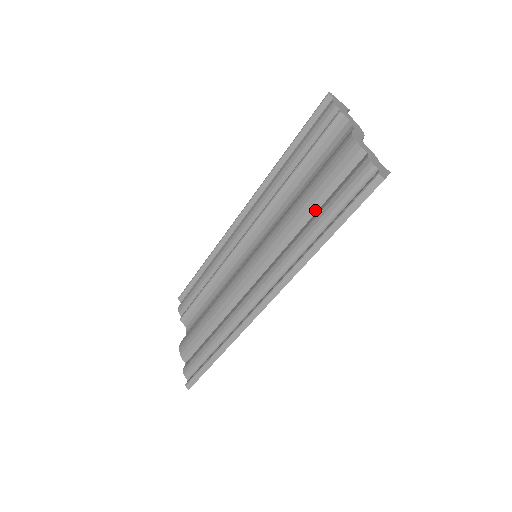
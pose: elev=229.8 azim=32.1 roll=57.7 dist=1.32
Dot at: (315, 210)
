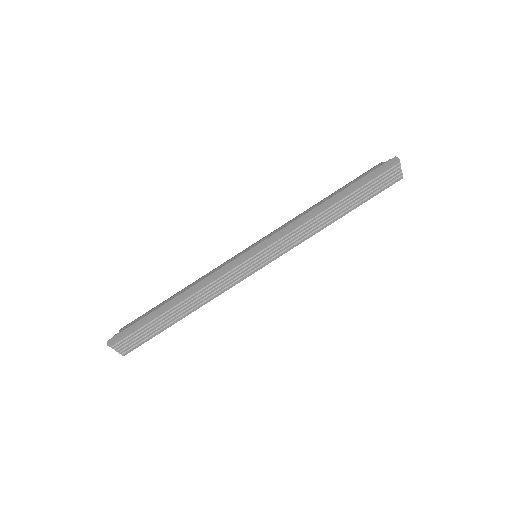
Dot at: occluded
